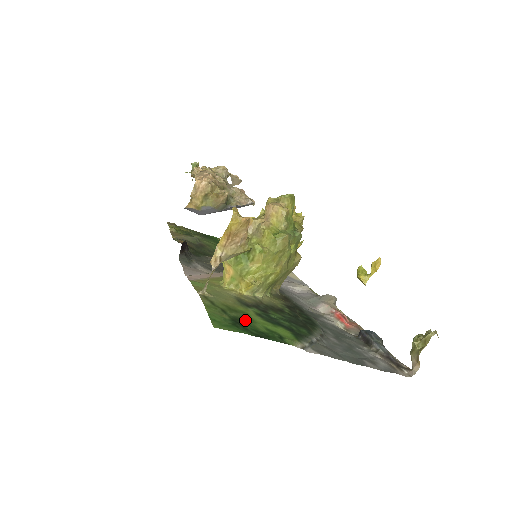
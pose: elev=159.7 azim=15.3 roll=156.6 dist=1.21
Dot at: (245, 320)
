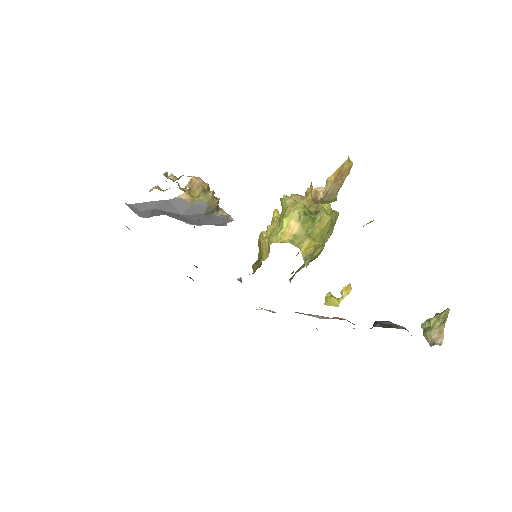
Dot at: occluded
